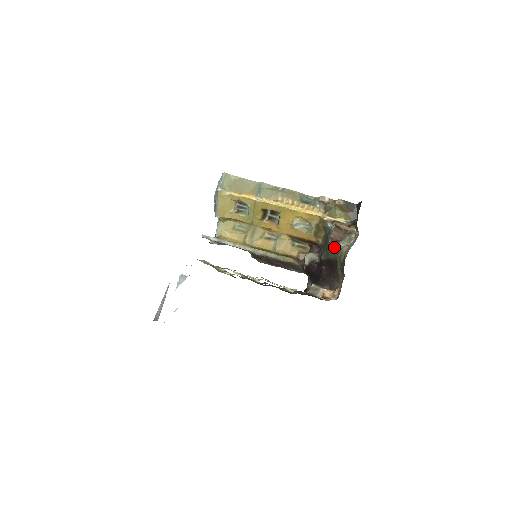
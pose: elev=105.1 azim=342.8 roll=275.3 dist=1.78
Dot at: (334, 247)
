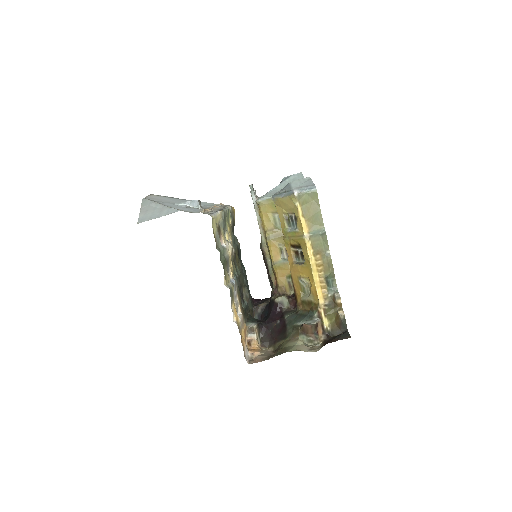
Dot at: (297, 330)
